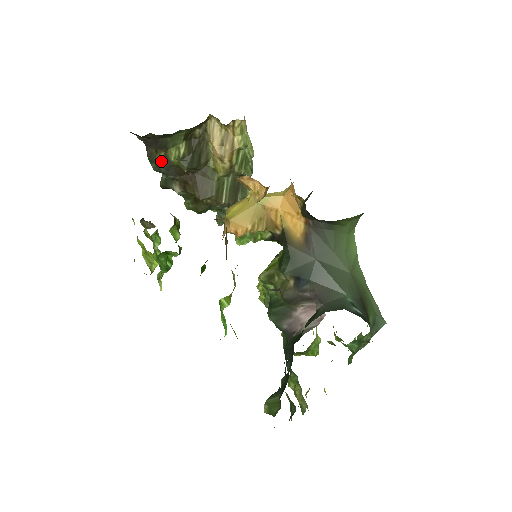
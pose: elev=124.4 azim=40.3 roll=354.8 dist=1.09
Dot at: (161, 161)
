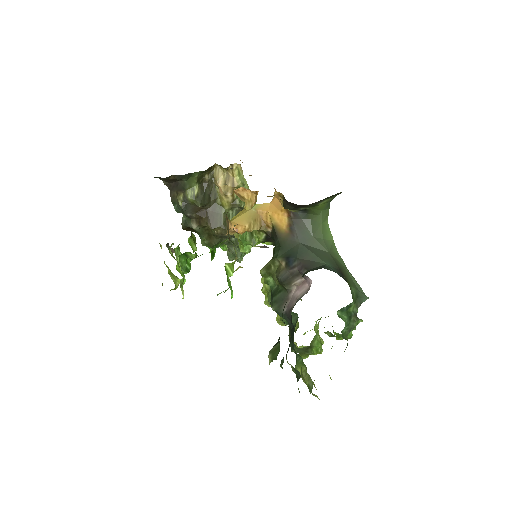
Dot at: (181, 201)
